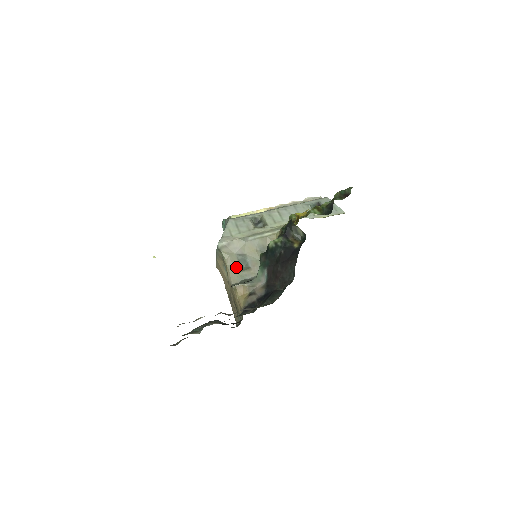
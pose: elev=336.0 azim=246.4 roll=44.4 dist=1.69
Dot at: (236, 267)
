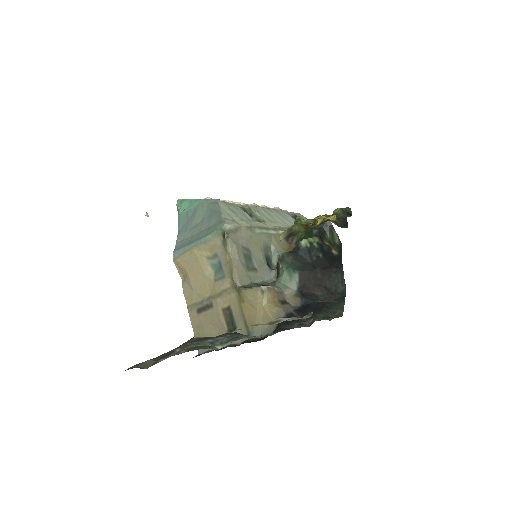
Dot at: (242, 263)
